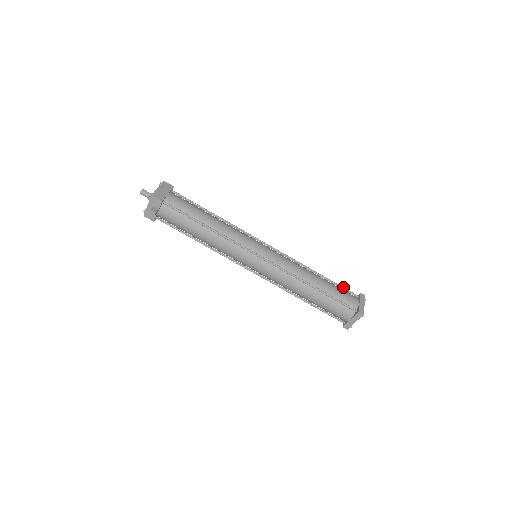
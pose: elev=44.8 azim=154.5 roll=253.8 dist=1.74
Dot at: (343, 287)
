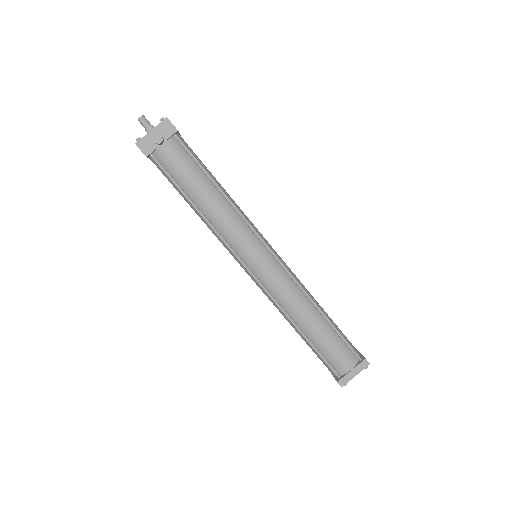
Dot at: occluded
